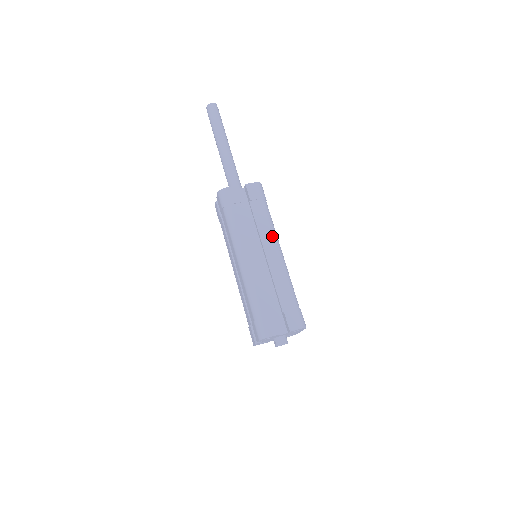
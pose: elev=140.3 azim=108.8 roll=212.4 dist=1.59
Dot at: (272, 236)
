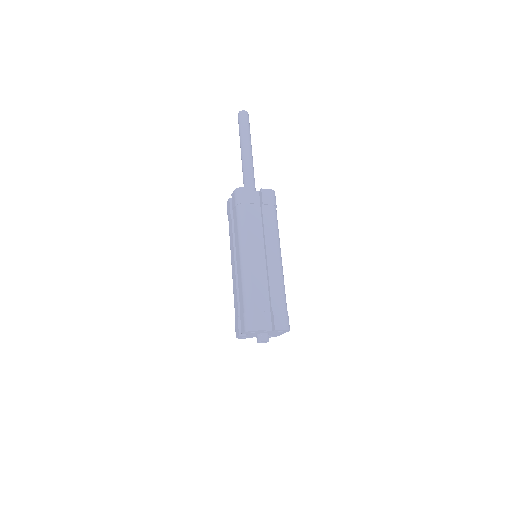
Dot at: (276, 240)
